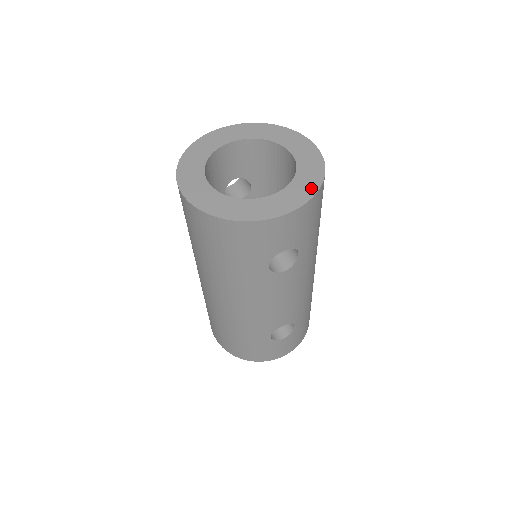
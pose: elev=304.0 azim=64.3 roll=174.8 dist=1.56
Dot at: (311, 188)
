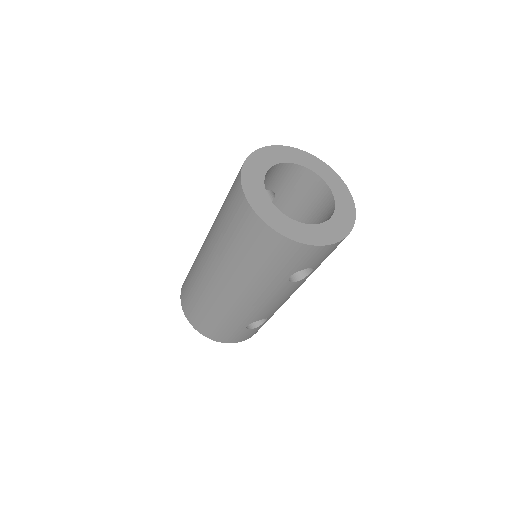
Dot at: (347, 226)
